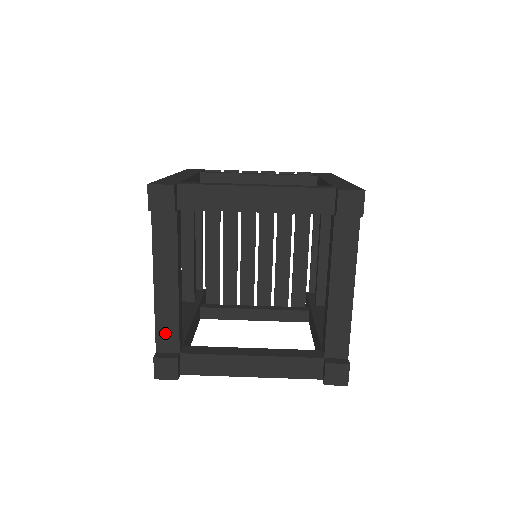
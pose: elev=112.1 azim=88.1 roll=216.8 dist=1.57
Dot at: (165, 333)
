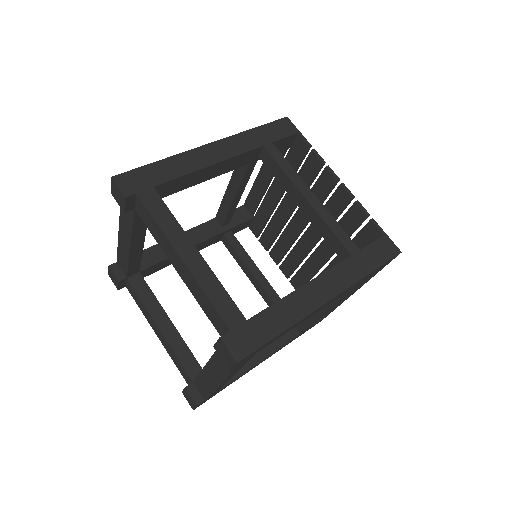
Dot at: (121, 260)
